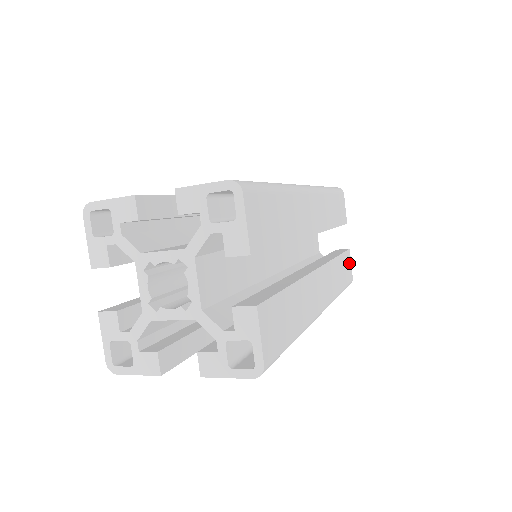
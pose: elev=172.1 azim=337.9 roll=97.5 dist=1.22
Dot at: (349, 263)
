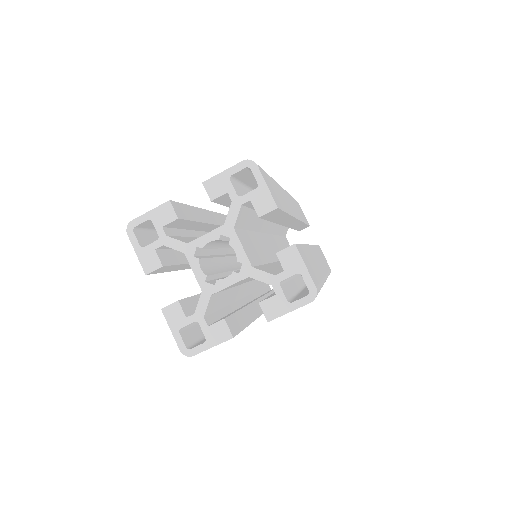
Dot at: occluded
